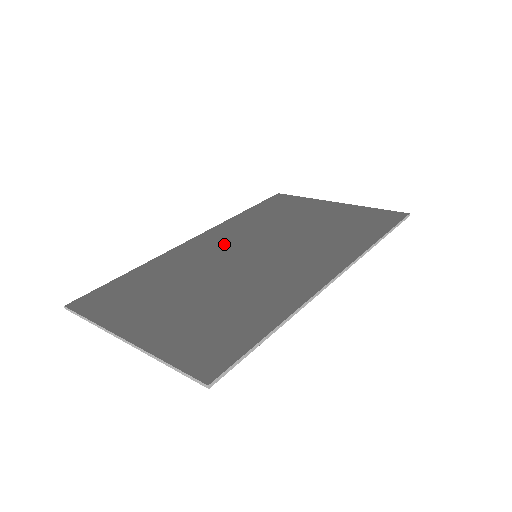
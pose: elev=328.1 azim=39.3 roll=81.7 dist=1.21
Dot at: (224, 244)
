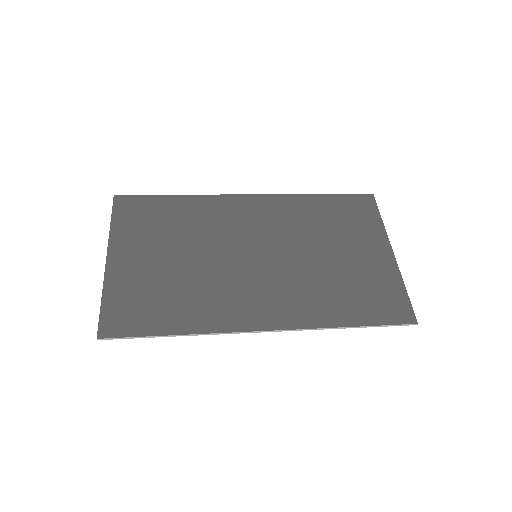
Dot at: (255, 222)
